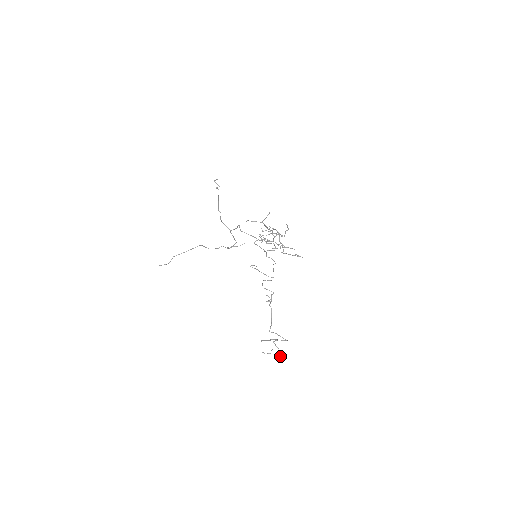
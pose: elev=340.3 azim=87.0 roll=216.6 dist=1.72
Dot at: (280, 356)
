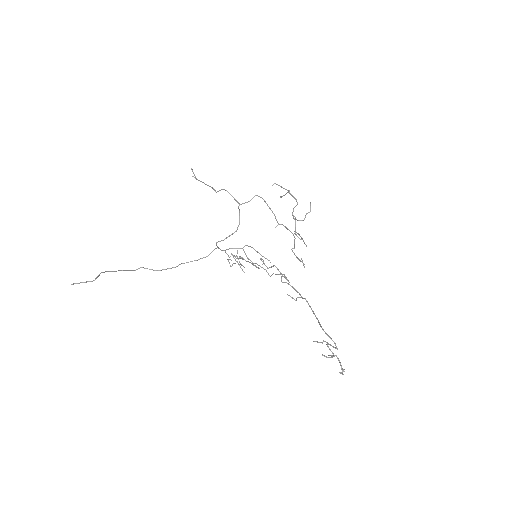
Dot at: (341, 365)
